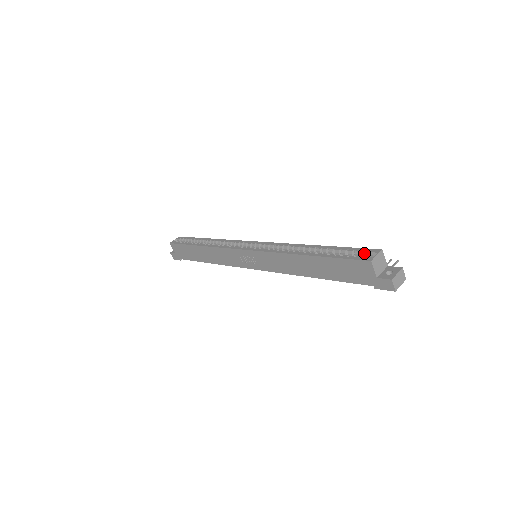
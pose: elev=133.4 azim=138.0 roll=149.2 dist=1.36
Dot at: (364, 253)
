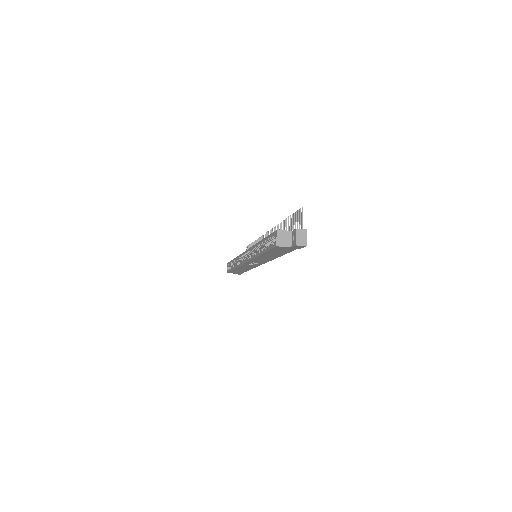
Dot at: (273, 238)
